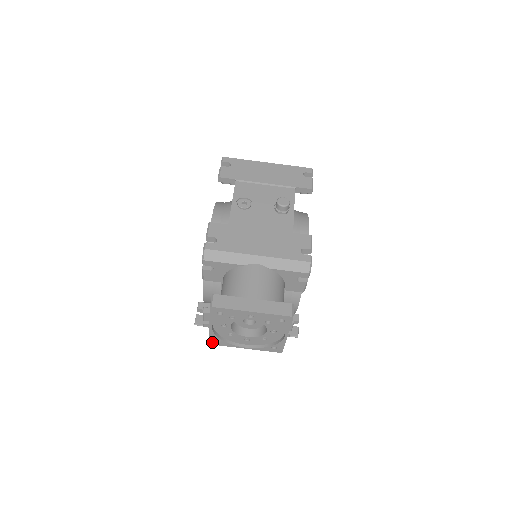
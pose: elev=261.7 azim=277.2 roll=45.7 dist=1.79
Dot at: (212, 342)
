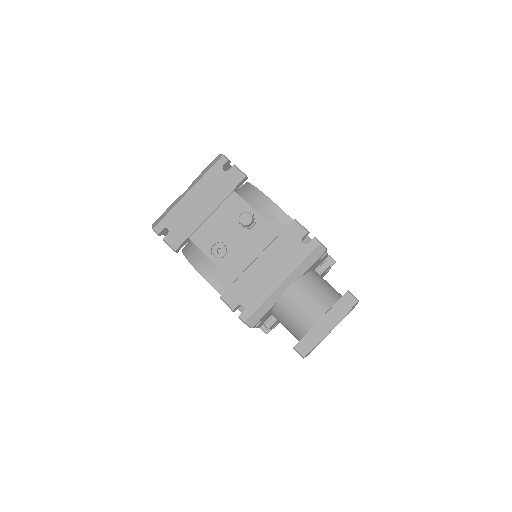
Dot at: occluded
